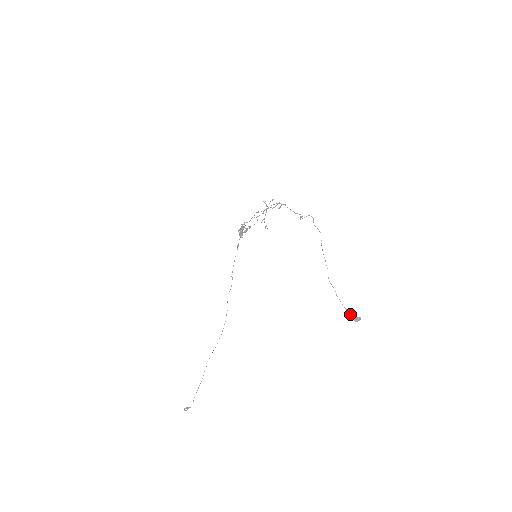
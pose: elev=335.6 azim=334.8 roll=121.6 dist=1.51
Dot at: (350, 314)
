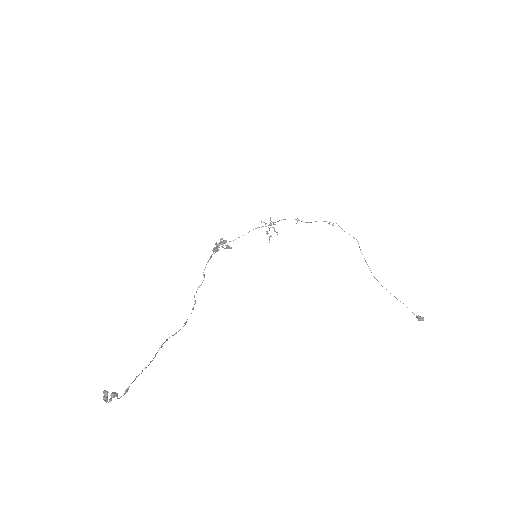
Dot at: occluded
